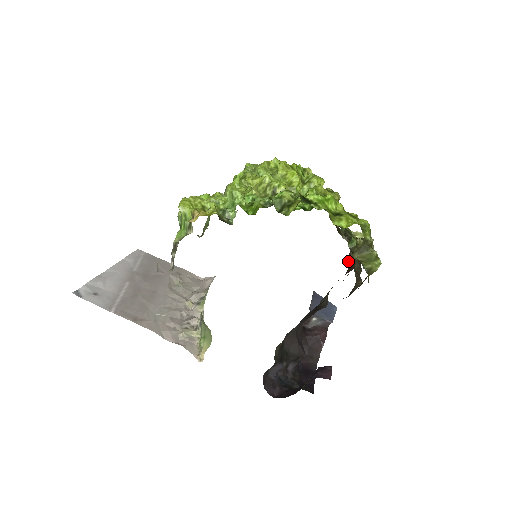
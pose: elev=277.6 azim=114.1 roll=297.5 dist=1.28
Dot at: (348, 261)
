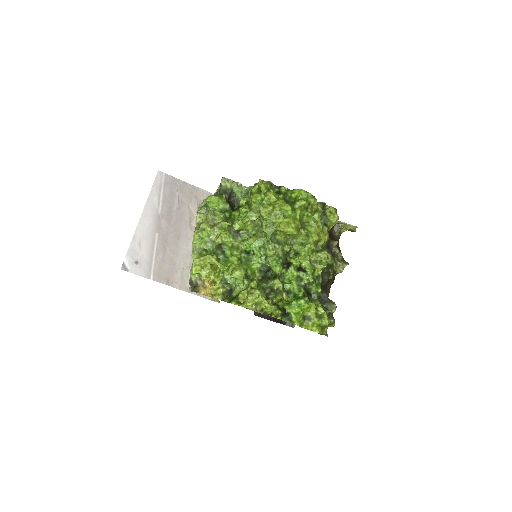
Dot at: occluded
